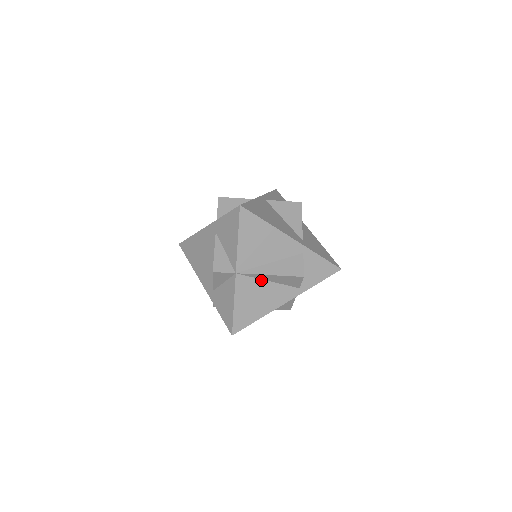
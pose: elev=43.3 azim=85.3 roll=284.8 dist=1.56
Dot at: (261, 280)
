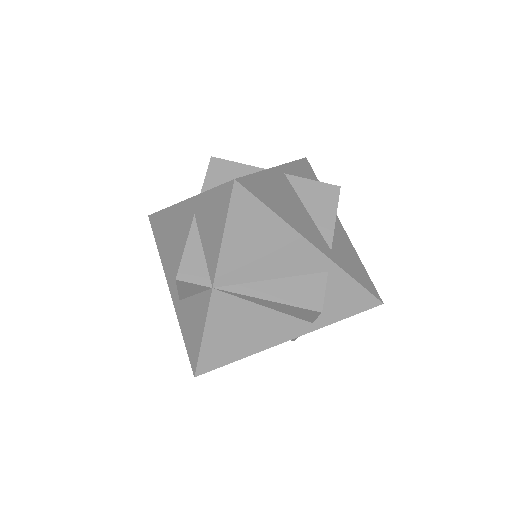
Dot at: (252, 303)
